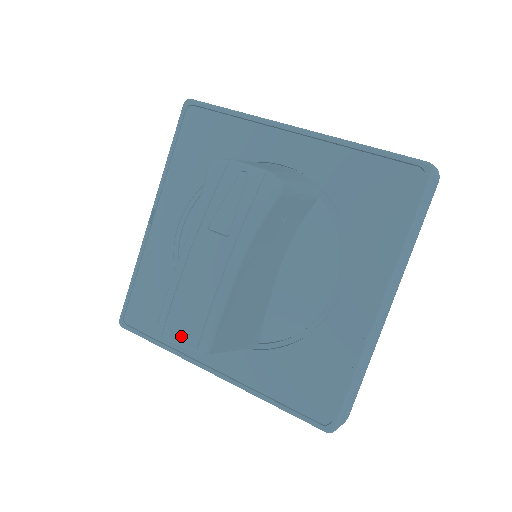
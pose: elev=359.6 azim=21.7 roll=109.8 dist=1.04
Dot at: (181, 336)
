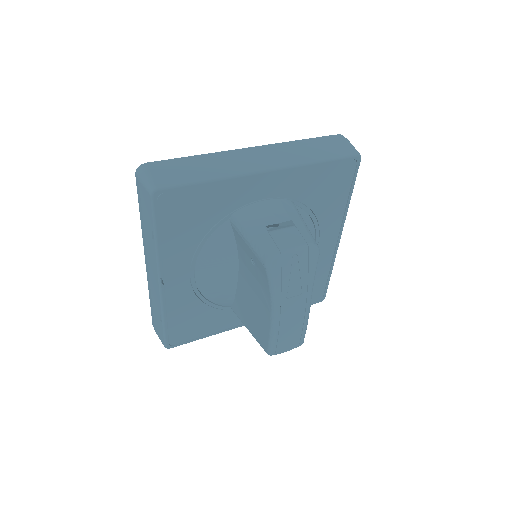
Dot at: (288, 349)
